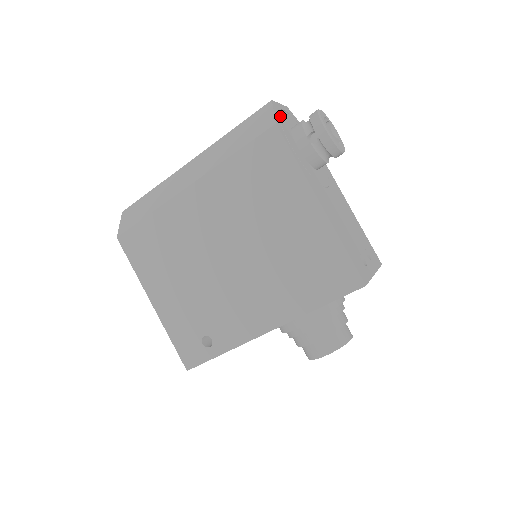
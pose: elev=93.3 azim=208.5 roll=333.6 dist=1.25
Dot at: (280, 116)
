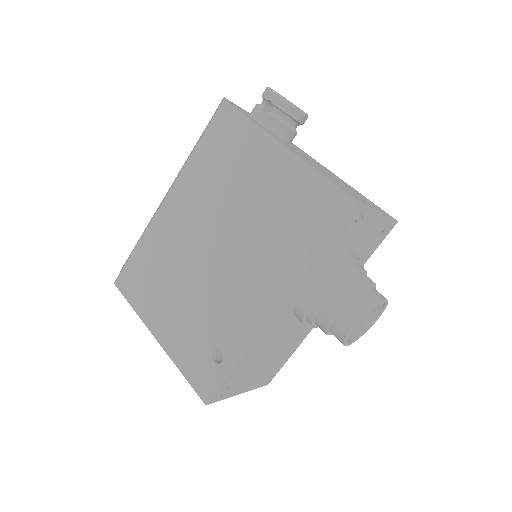
Dot at: (234, 105)
